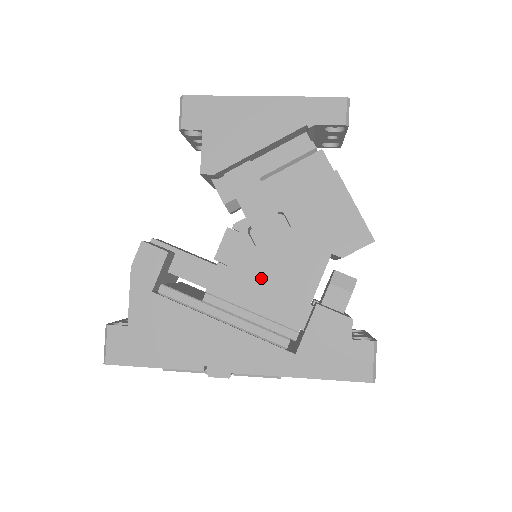
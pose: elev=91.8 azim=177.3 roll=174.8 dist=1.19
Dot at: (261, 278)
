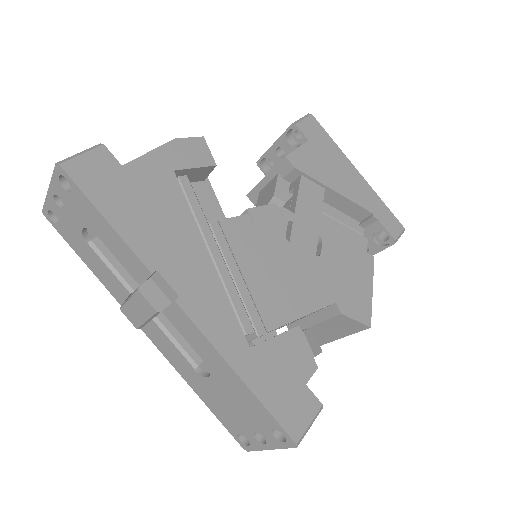
Dot at: (272, 260)
